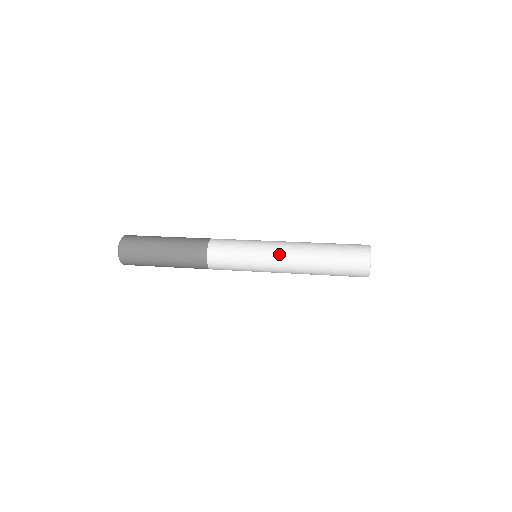
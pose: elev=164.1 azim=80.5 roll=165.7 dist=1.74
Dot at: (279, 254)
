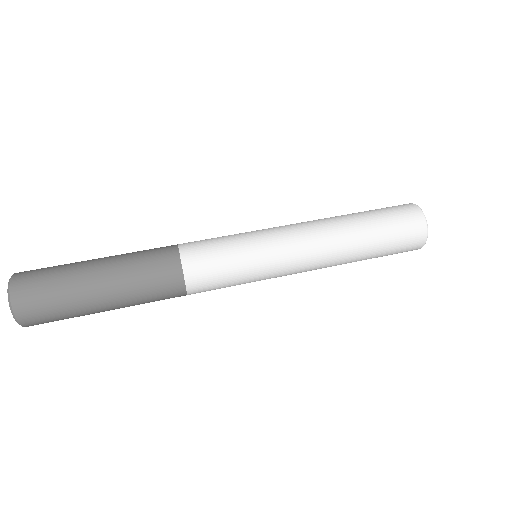
Dot at: (298, 239)
